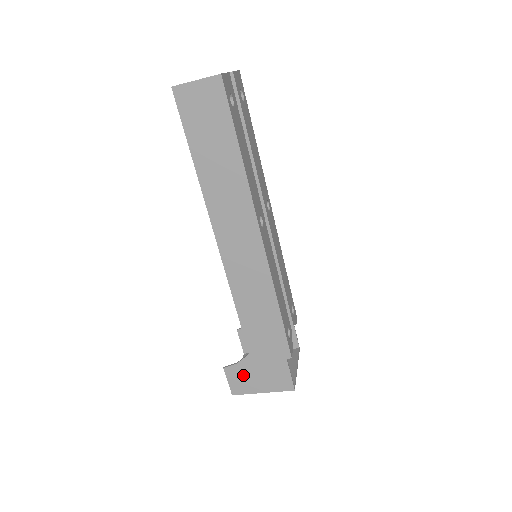
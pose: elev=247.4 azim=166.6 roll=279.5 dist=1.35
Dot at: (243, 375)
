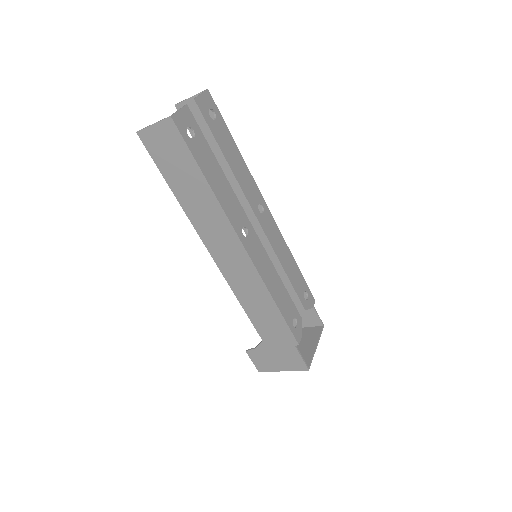
Dot at: (263, 357)
